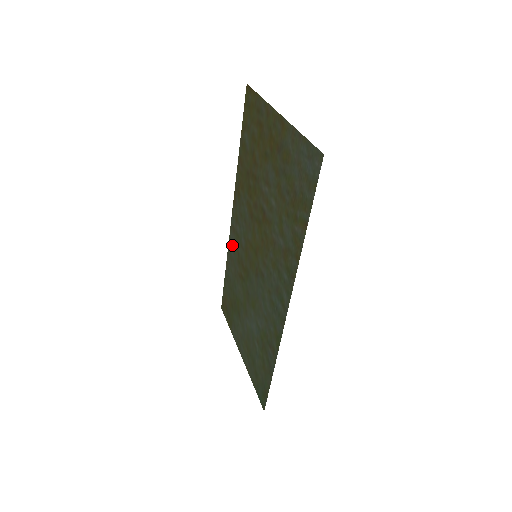
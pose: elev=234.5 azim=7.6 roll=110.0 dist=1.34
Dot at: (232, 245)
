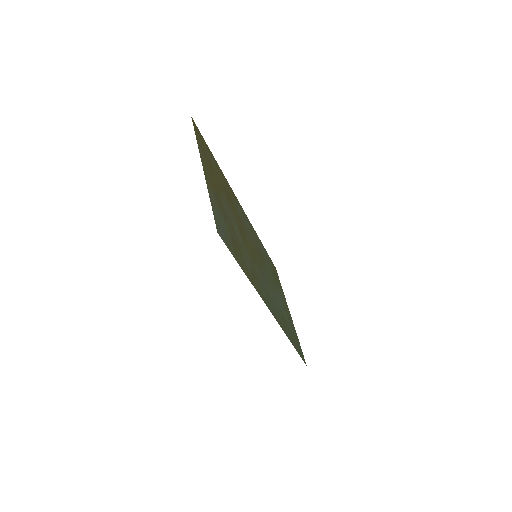
Dot at: (253, 231)
